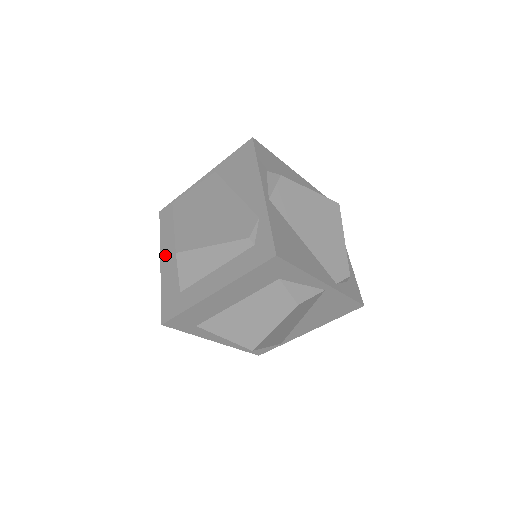
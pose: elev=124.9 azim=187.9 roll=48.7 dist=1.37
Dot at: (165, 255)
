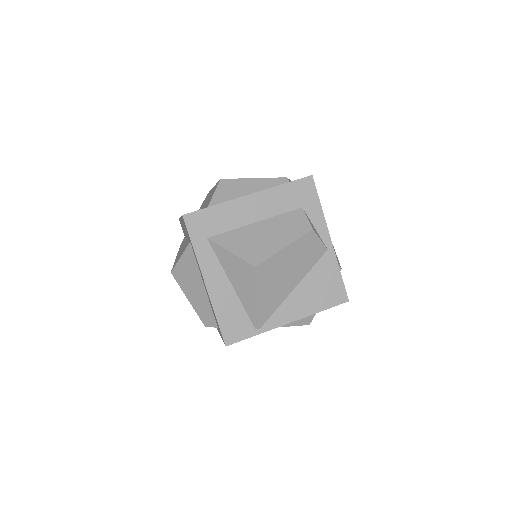
Dot at: occluded
